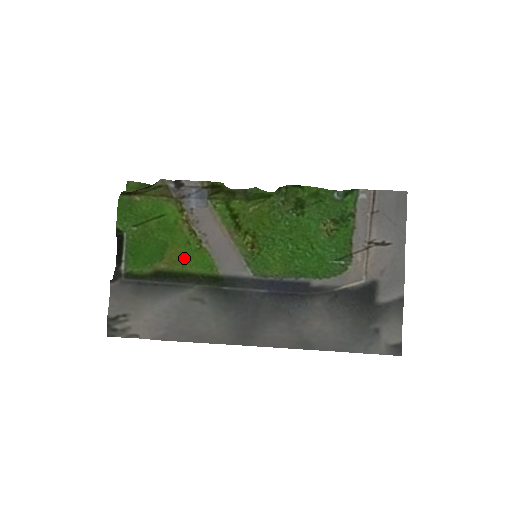
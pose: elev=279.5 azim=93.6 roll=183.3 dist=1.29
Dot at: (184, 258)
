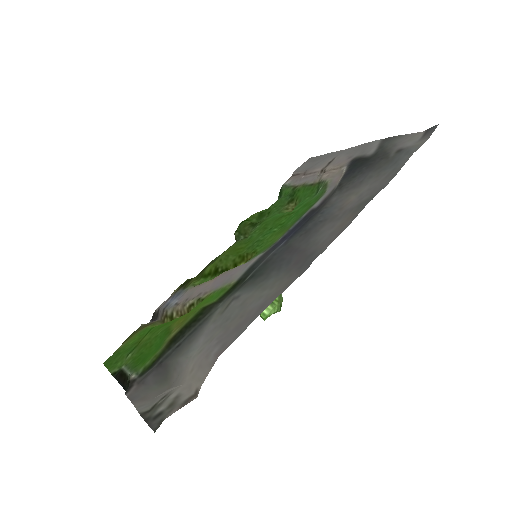
Dot at: (192, 313)
